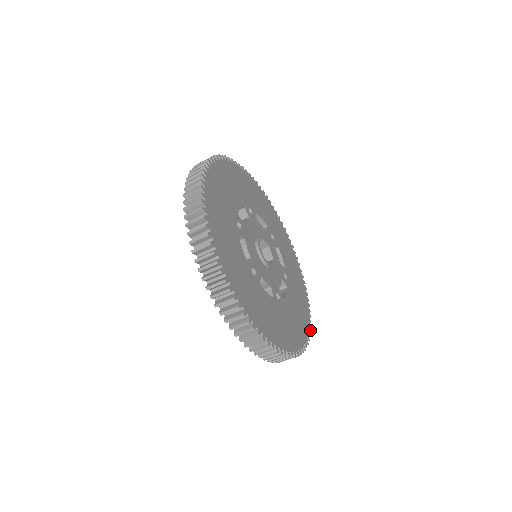
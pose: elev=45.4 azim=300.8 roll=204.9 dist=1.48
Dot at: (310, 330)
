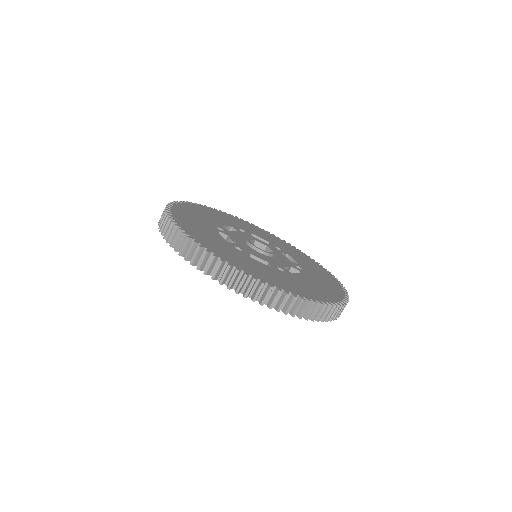
Dot at: (346, 302)
